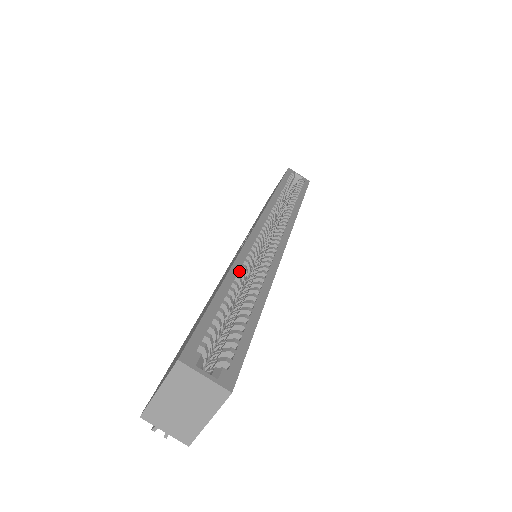
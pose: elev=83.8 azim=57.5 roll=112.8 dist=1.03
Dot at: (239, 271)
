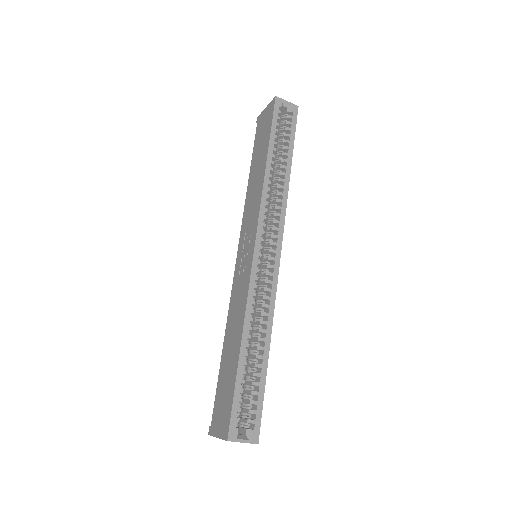
Dot at: (249, 329)
